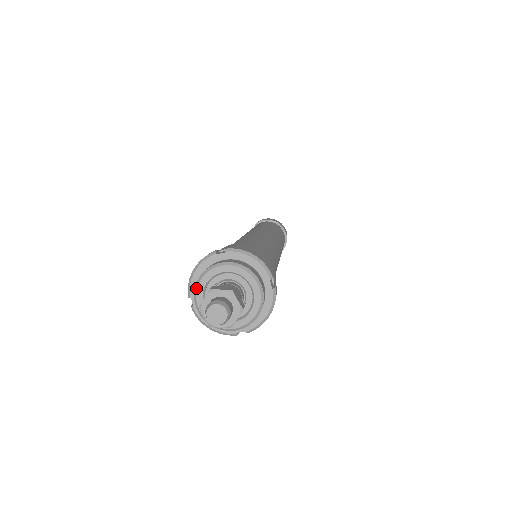
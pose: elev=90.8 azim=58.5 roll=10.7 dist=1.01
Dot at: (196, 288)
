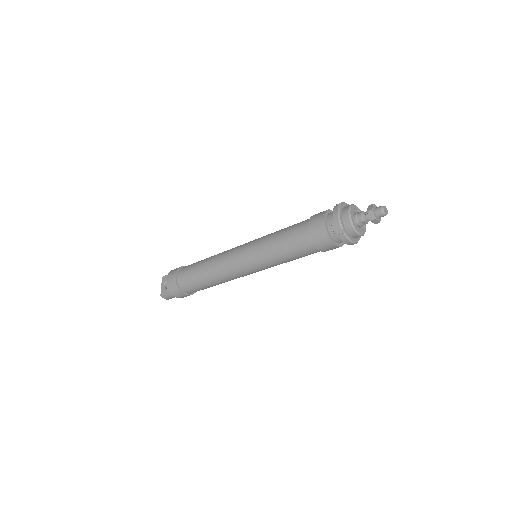
Dot at: (355, 205)
